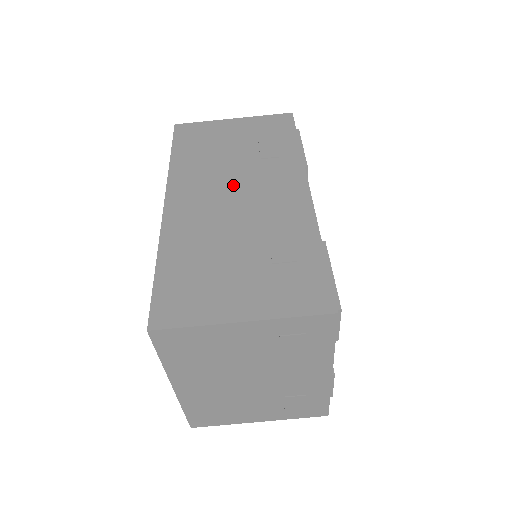
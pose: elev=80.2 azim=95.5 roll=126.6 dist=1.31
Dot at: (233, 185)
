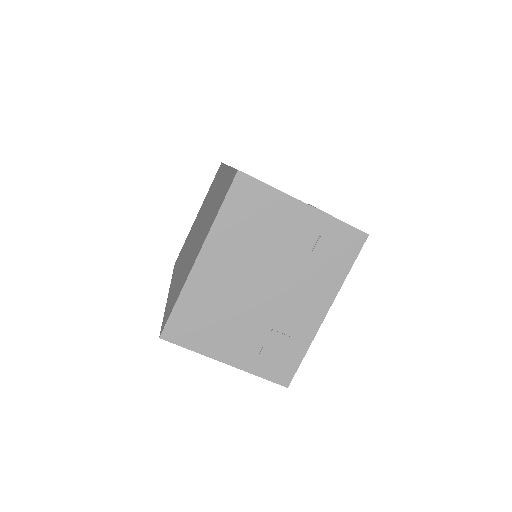
Dot at: occluded
